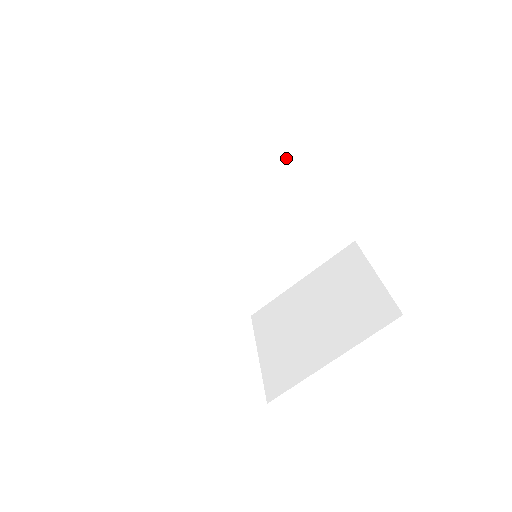
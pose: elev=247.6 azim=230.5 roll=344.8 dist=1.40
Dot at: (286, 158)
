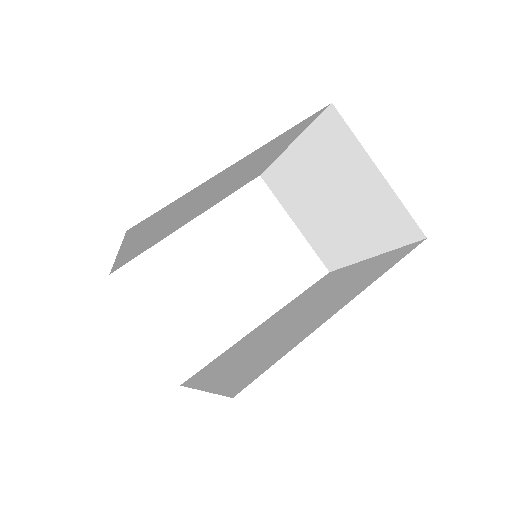
Dot at: (207, 181)
